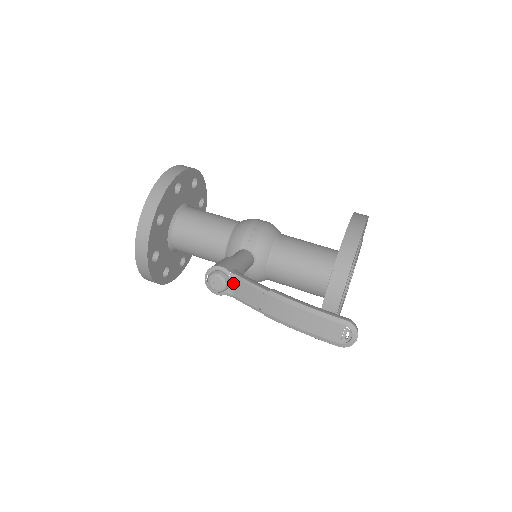
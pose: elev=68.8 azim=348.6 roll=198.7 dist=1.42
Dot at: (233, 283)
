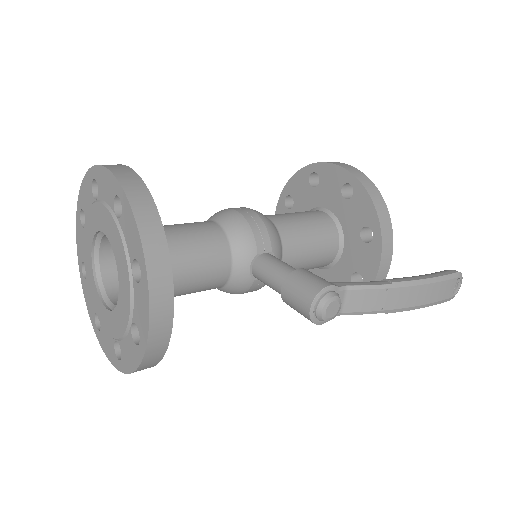
Dot at: (343, 298)
